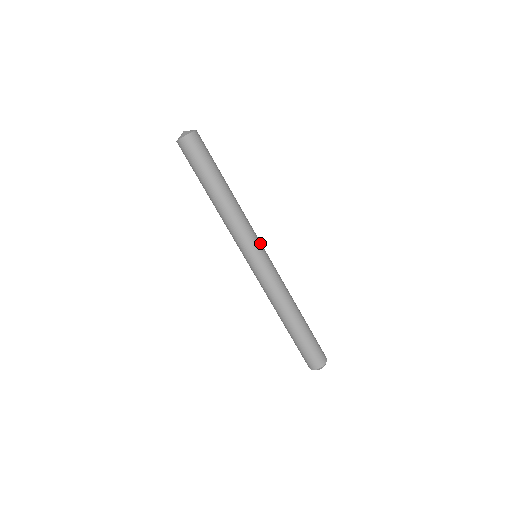
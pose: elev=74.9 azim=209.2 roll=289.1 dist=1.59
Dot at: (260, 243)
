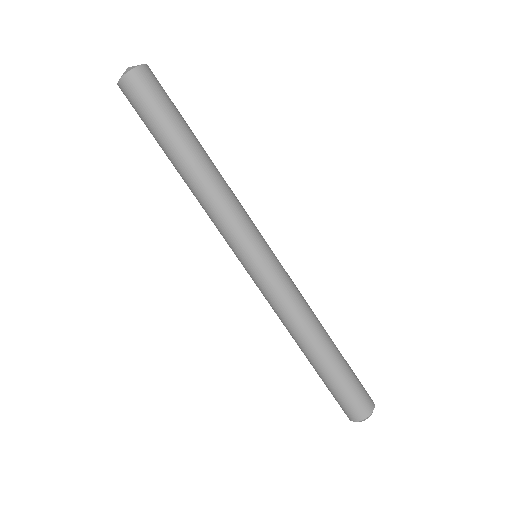
Dot at: occluded
